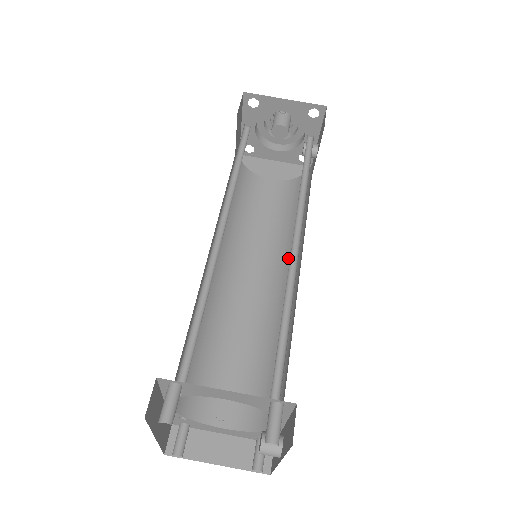
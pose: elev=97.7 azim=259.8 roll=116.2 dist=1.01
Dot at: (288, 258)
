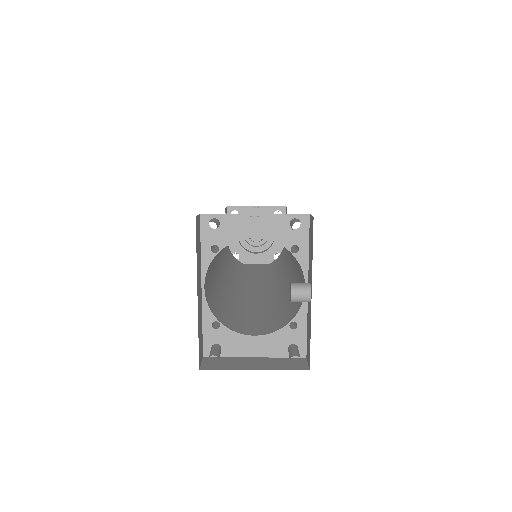
Dot at: (281, 275)
